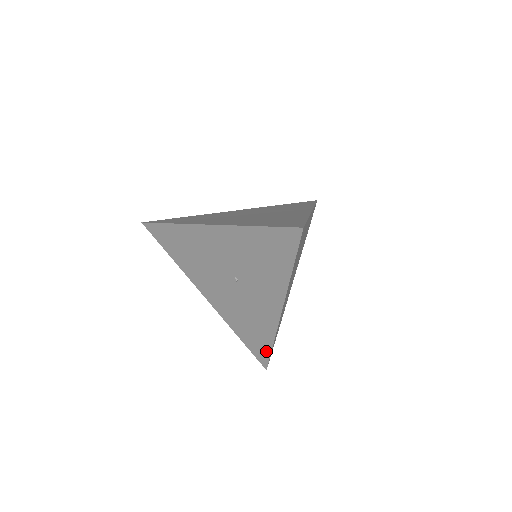
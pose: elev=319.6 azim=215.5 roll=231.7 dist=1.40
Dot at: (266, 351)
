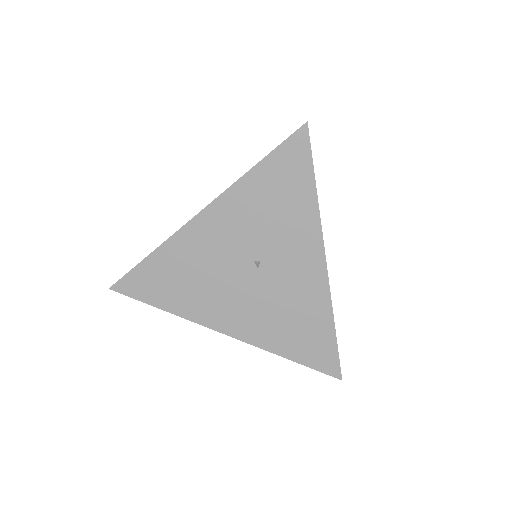
Dot at: (330, 346)
